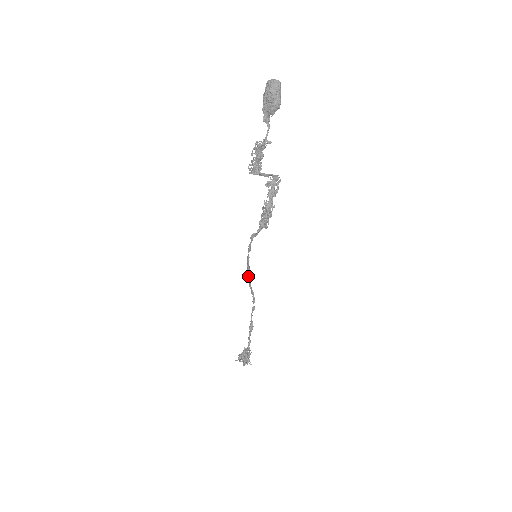
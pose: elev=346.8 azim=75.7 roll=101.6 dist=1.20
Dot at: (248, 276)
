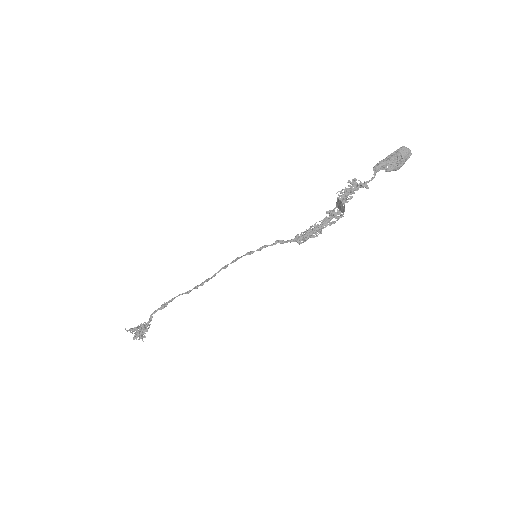
Dot at: (226, 266)
